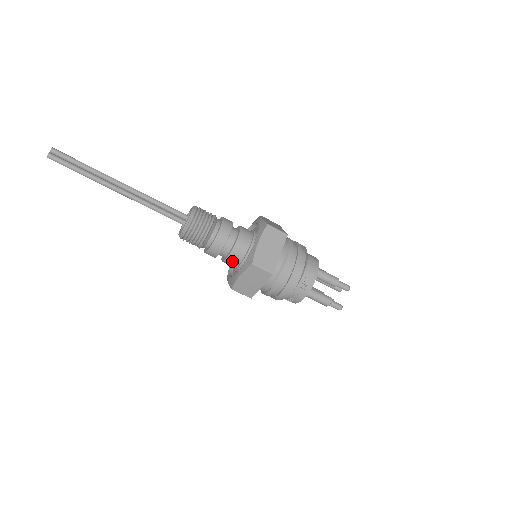
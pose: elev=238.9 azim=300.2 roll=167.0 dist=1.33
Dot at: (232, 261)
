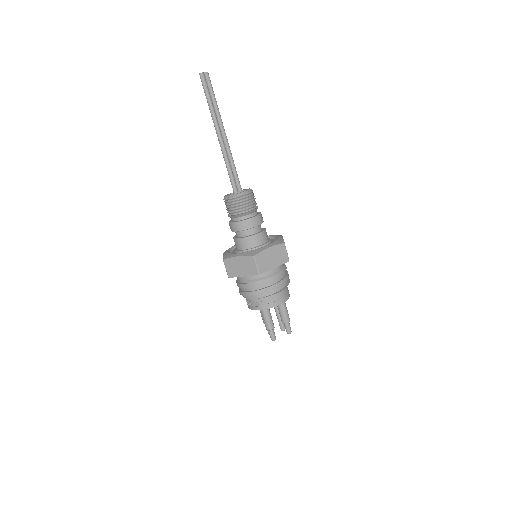
Dot at: (241, 244)
